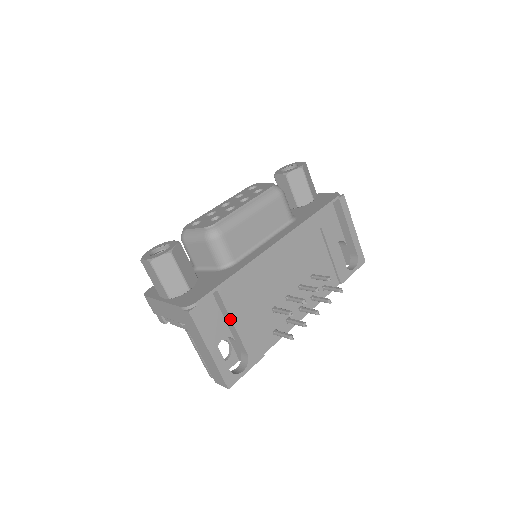
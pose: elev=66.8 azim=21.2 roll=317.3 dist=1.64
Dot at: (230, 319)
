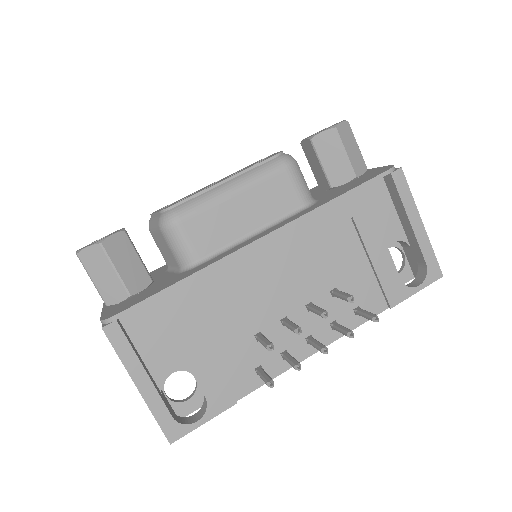
Dot at: (176, 344)
